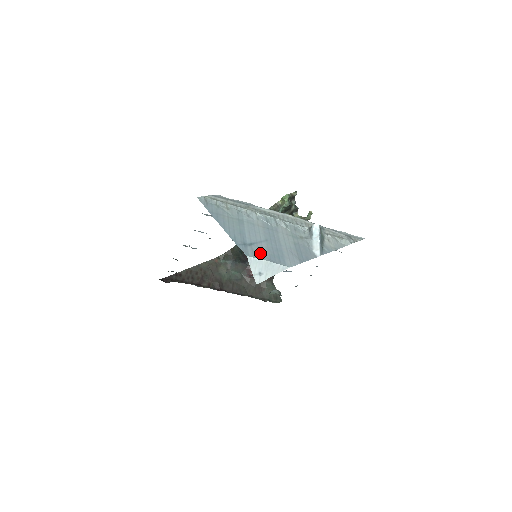
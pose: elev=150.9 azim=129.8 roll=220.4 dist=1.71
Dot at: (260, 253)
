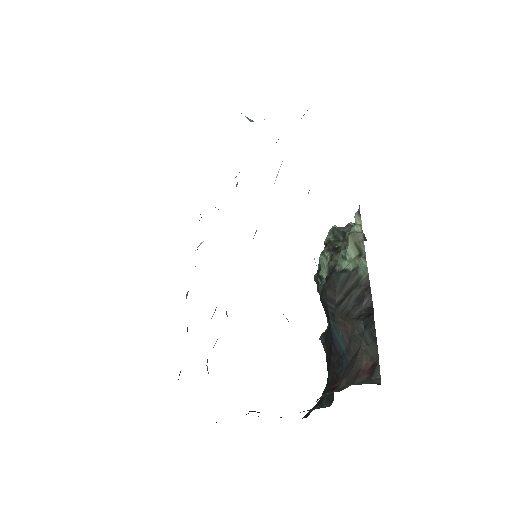
Dot at: occluded
